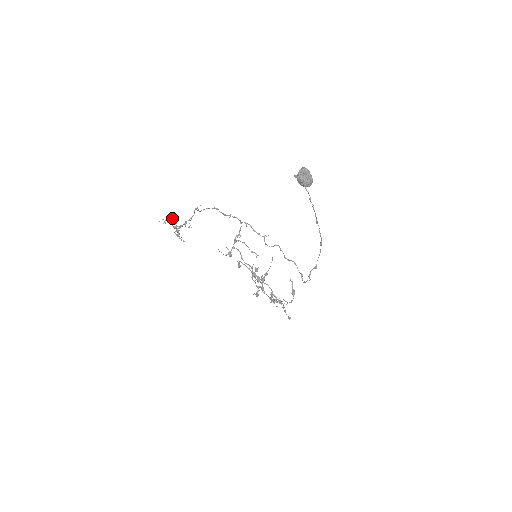
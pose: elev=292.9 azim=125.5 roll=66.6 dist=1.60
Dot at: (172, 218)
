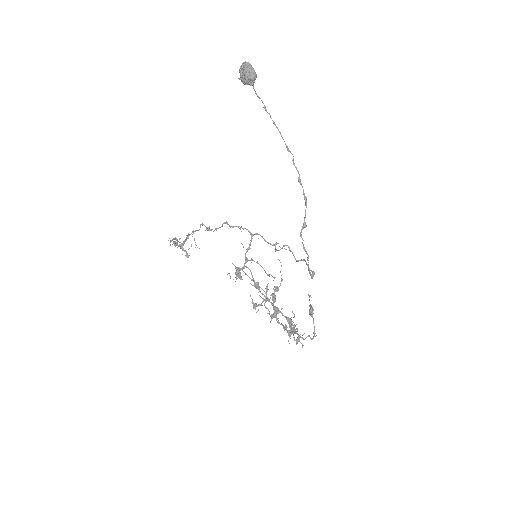
Dot at: (180, 238)
